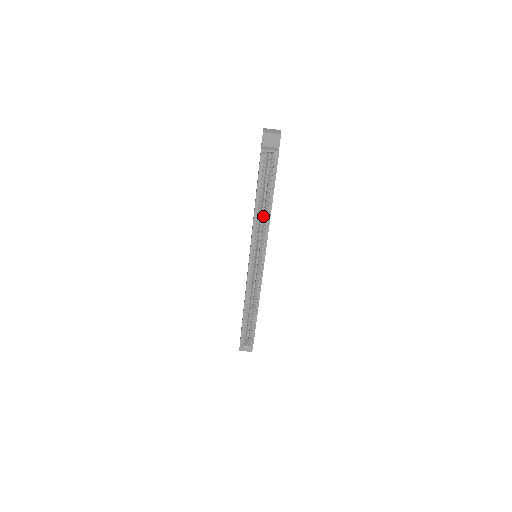
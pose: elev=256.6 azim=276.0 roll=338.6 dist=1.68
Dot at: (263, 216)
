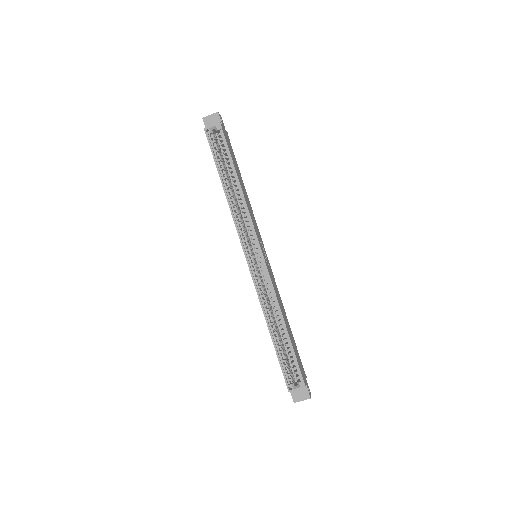
Dot at: occluded
